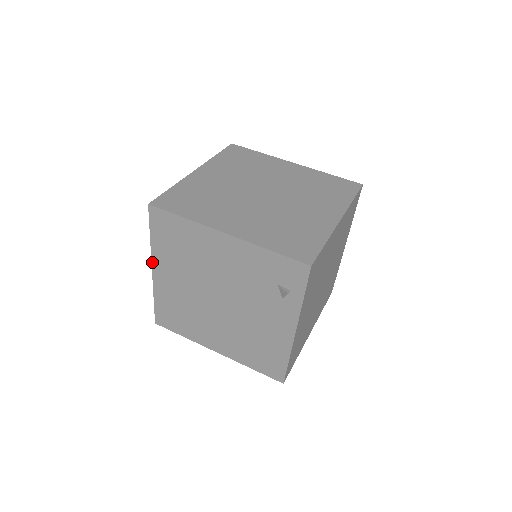
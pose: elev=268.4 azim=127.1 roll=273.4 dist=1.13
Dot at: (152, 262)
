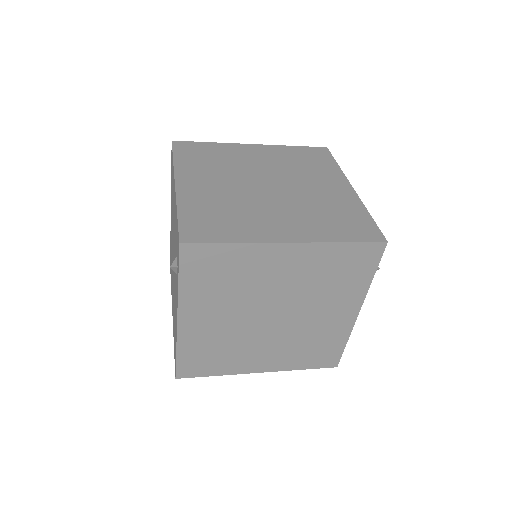
Dot at: occluded
